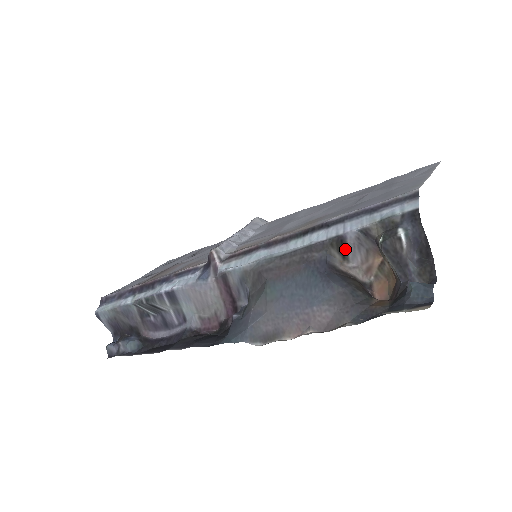
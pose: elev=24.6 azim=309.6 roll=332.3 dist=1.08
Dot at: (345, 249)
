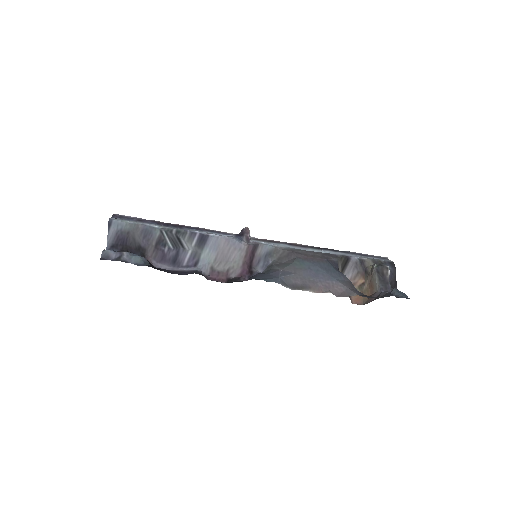
Dot at: (346, 266)
